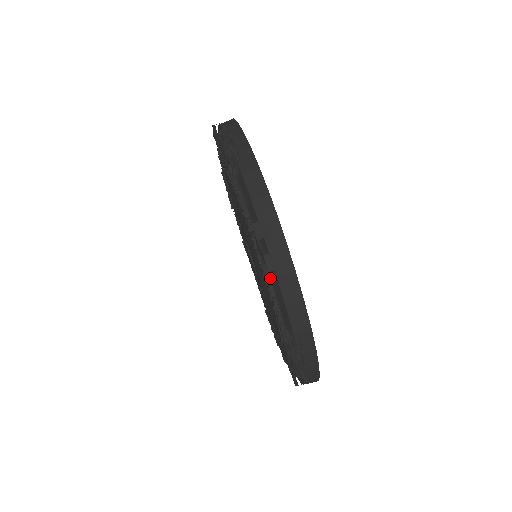
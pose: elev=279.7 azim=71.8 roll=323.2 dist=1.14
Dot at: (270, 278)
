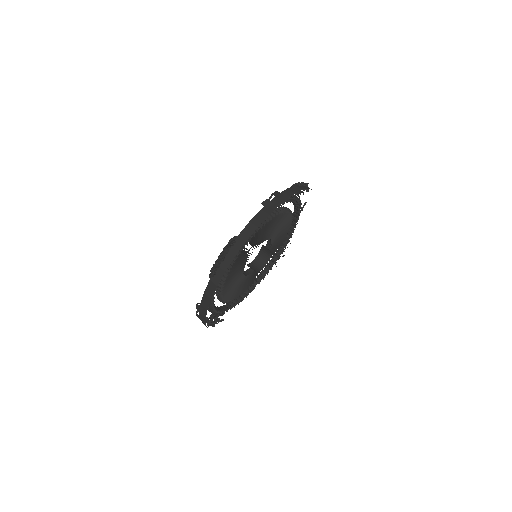
Dot at: occluded
